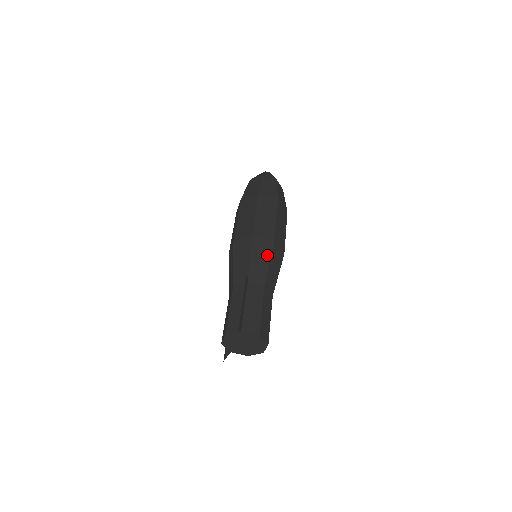
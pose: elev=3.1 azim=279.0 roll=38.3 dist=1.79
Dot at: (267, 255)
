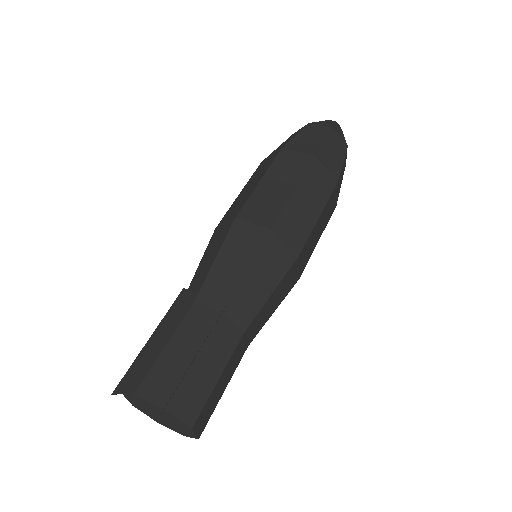
Dot at: (248, 254)
